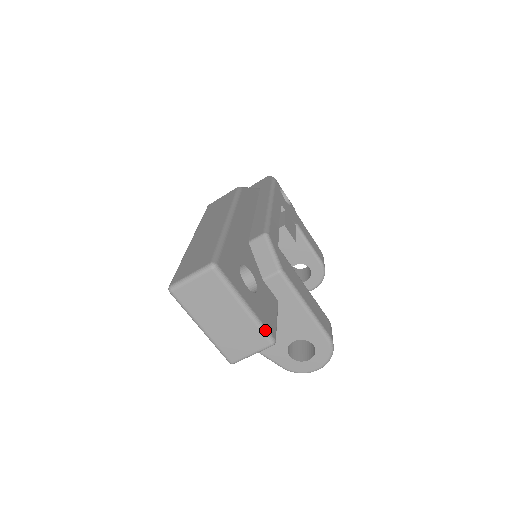
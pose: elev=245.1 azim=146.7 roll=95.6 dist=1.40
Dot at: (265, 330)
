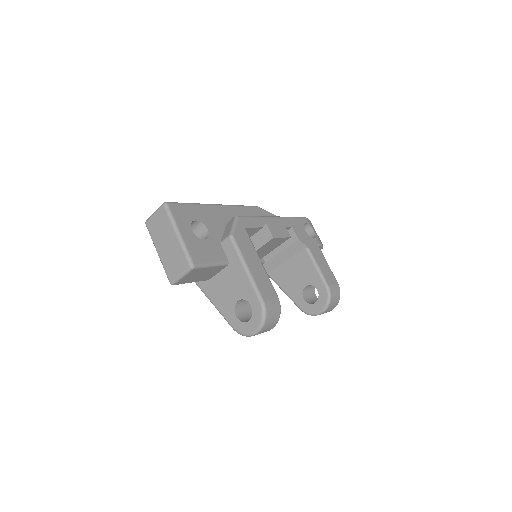
Dot at: (188, 254)
